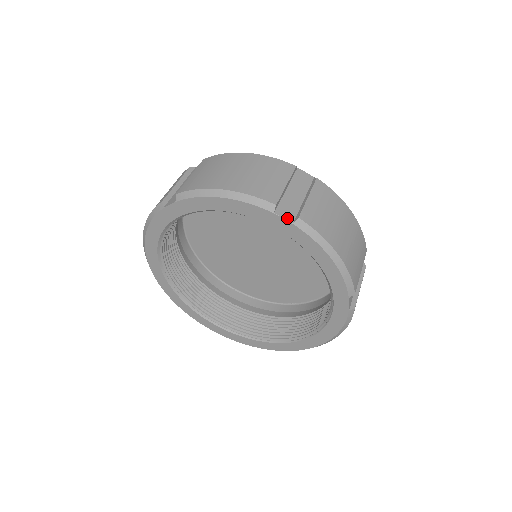
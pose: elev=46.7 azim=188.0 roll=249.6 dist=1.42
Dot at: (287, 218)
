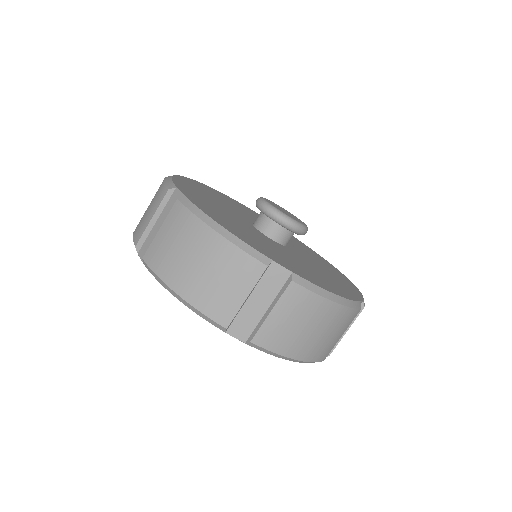
Dot at: (239, 337)
